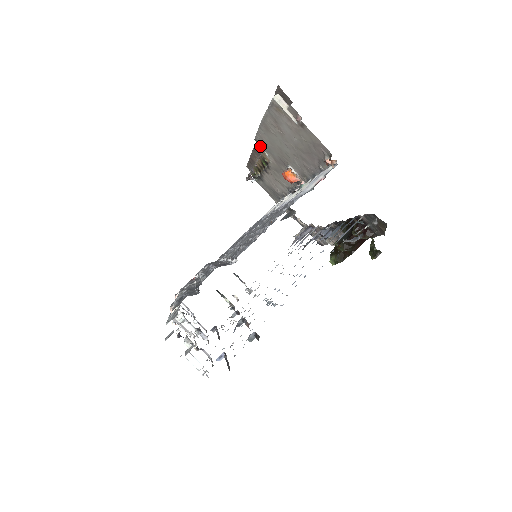
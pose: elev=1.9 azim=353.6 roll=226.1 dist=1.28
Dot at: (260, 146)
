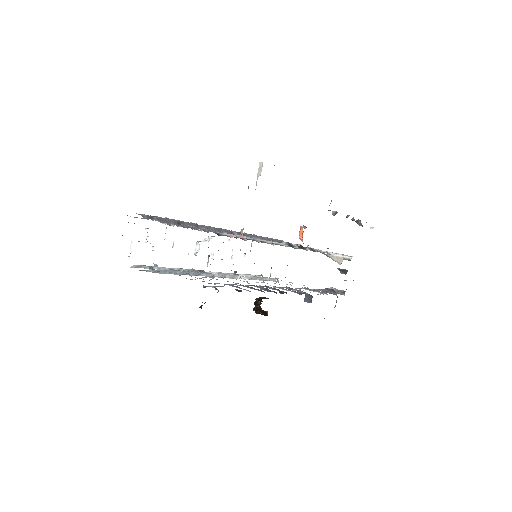
Dot at: occluded
